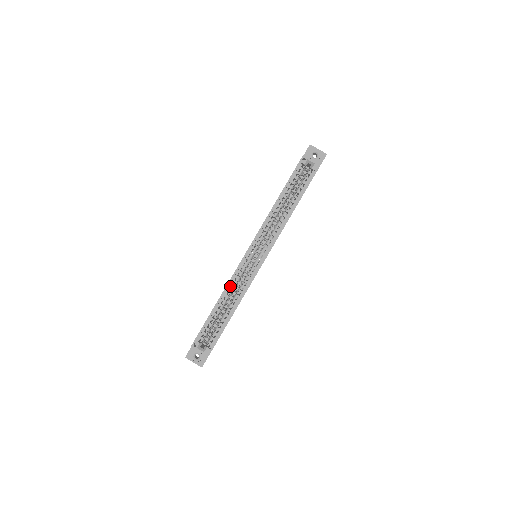
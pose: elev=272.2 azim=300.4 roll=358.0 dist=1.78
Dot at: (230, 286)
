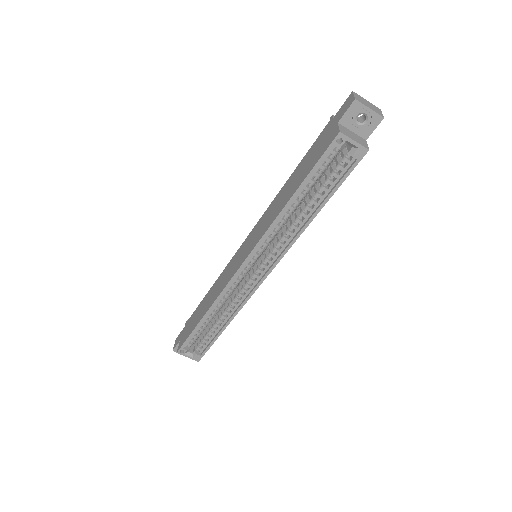
Dot at: (220, 299)
